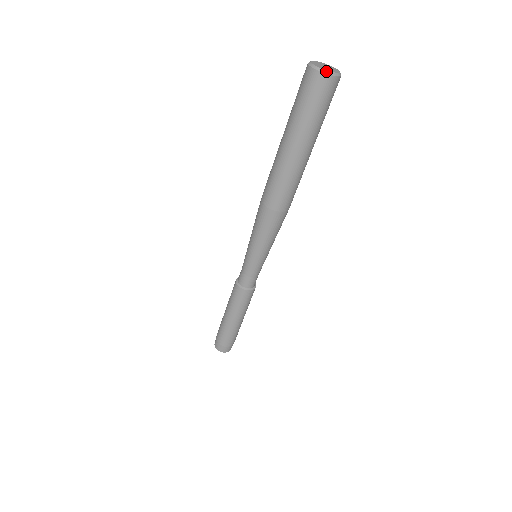
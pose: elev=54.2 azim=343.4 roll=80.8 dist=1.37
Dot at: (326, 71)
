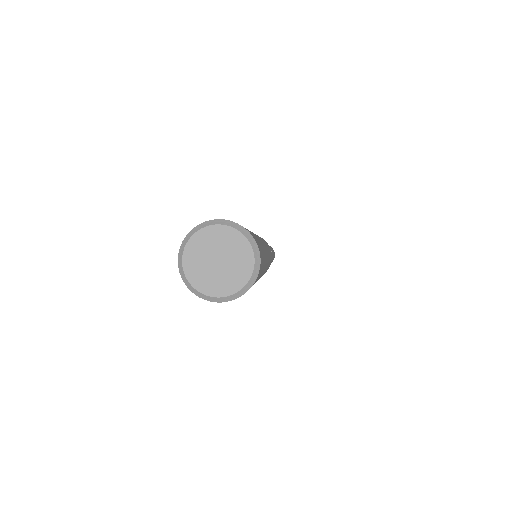
Dot at: (246, 287)
